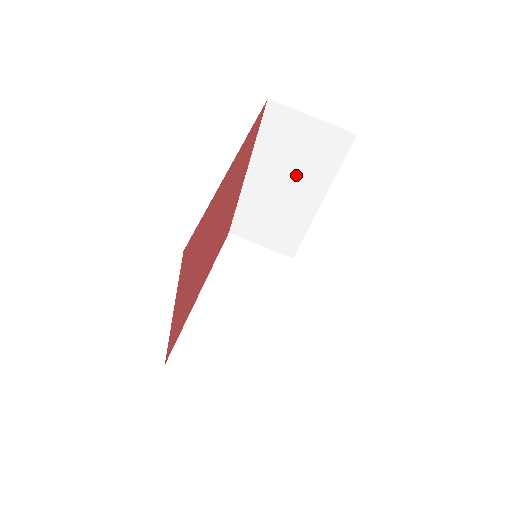
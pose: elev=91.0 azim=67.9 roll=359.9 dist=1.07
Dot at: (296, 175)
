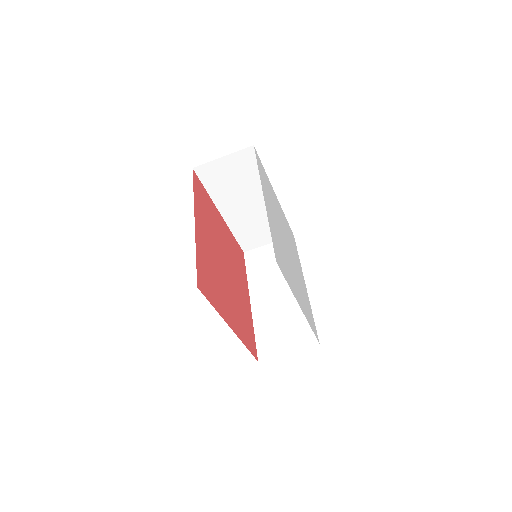
Dot at: occluded
